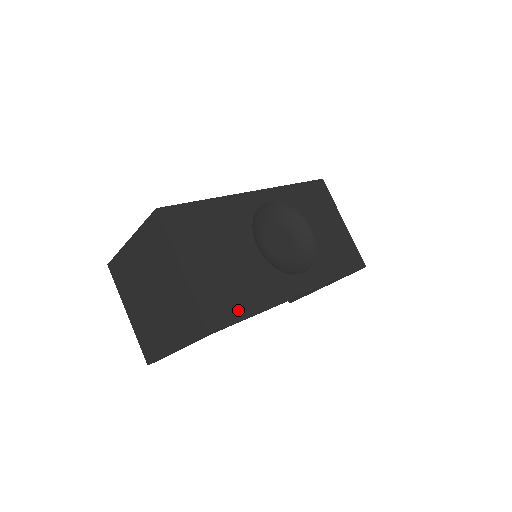
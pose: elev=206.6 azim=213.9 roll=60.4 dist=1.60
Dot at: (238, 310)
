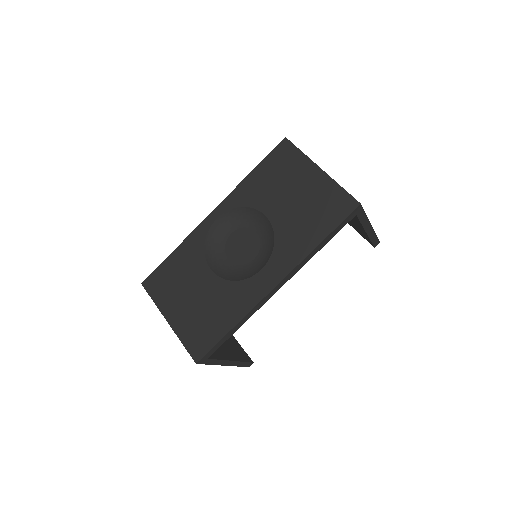
Dot at: (215, 333)
